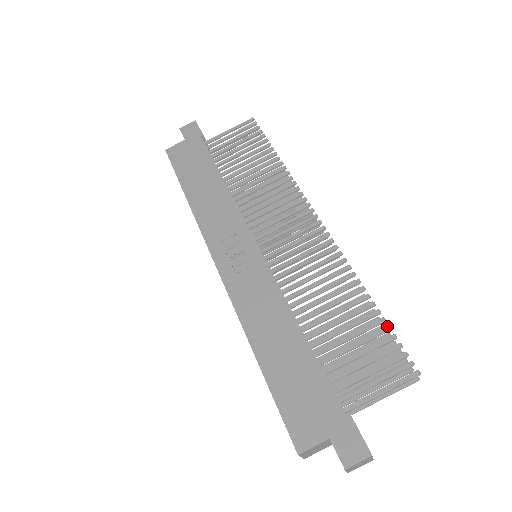
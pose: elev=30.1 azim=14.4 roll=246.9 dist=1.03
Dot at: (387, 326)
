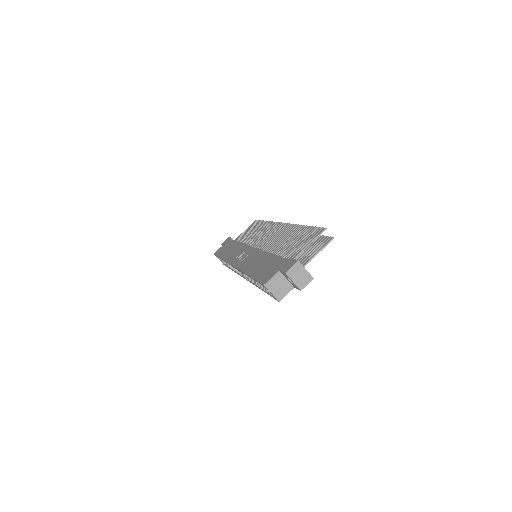
Dot at: (311, 227)
